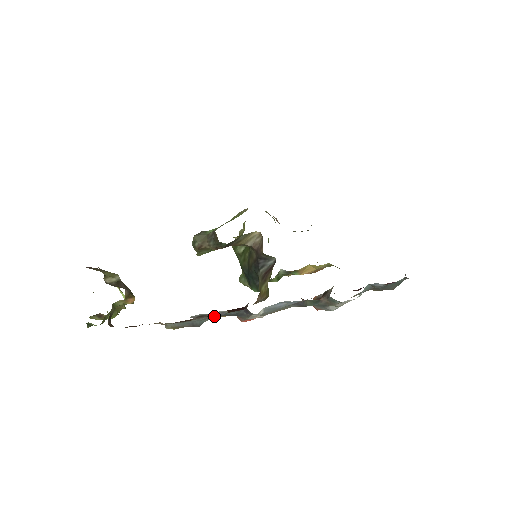
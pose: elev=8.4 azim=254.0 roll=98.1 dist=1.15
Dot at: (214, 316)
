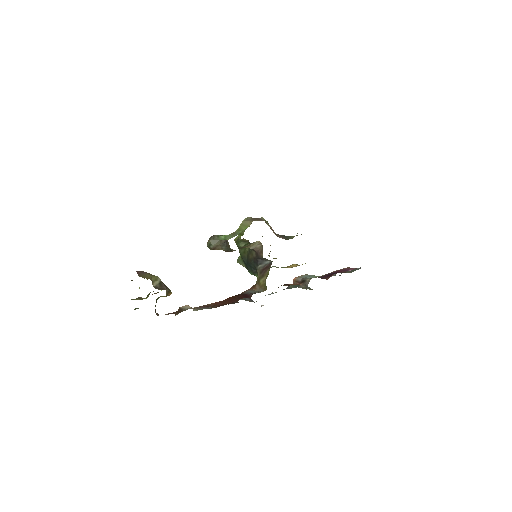
Dot at: (227, 302)
